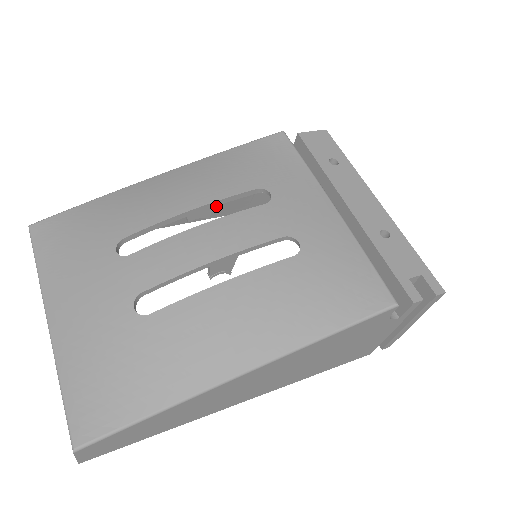
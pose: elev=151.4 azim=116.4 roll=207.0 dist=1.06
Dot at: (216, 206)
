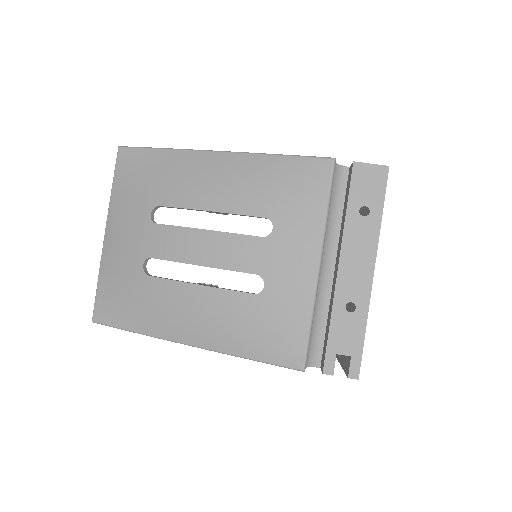
Dot at: occluded
